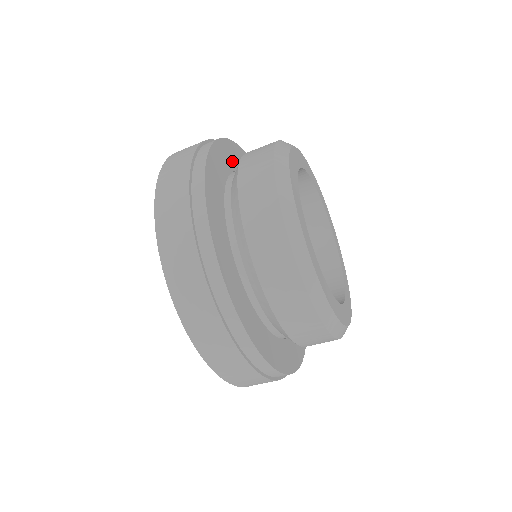
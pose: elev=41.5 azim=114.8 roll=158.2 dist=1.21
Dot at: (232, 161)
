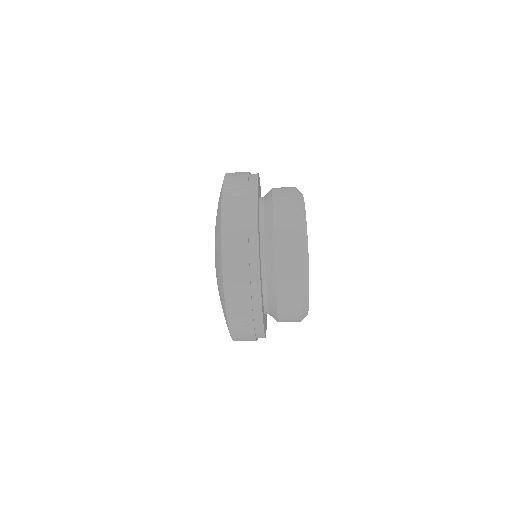
Dot at: occluded
